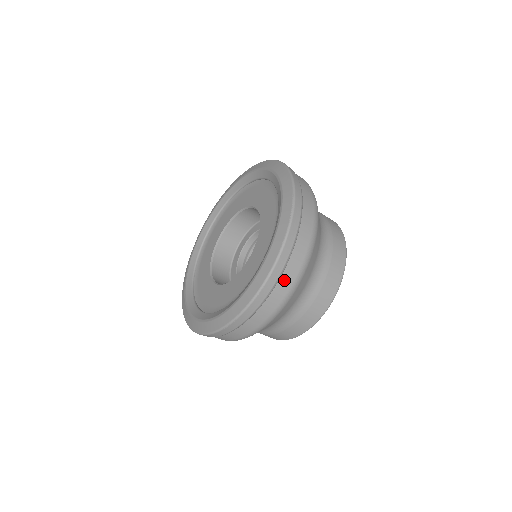
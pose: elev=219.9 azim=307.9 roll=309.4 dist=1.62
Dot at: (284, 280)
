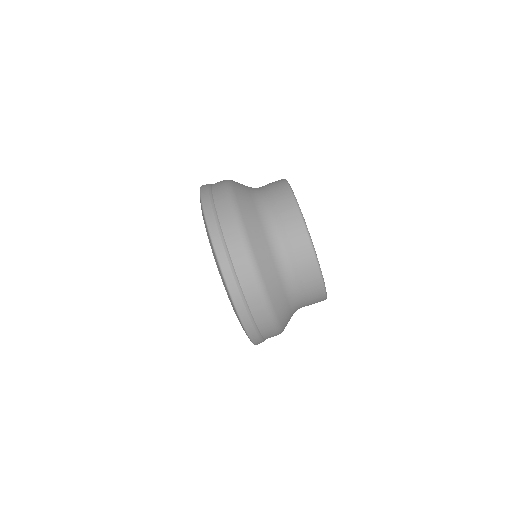
Dot at: (217, 193)
